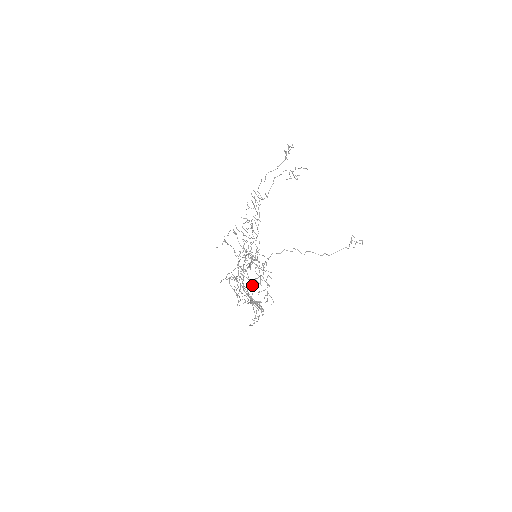
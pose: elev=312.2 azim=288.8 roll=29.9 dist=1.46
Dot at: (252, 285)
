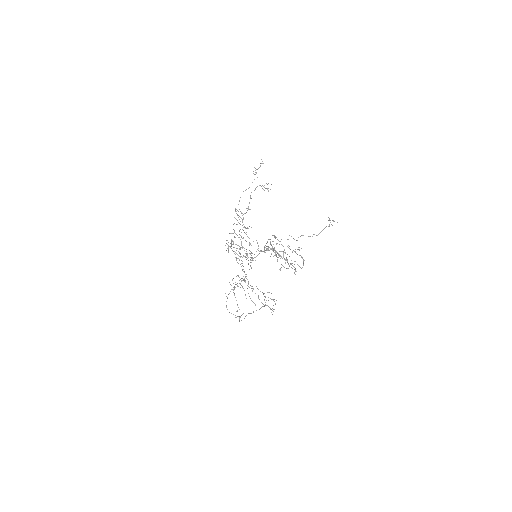
Dot at: (279, 254)
